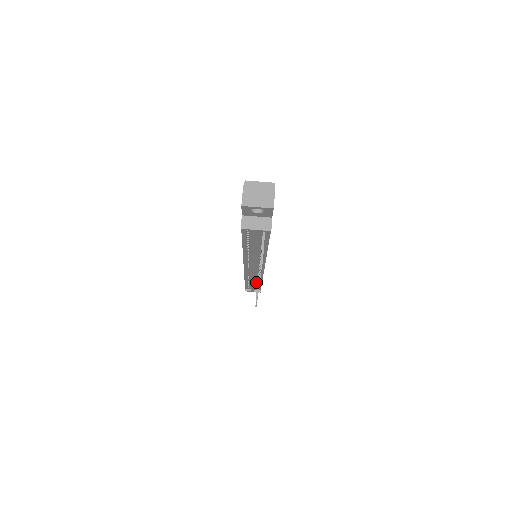
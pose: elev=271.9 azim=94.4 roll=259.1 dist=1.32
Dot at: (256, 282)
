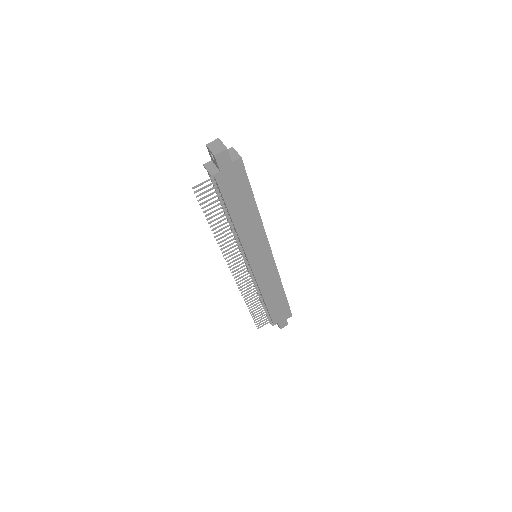
Dot at: occluded
